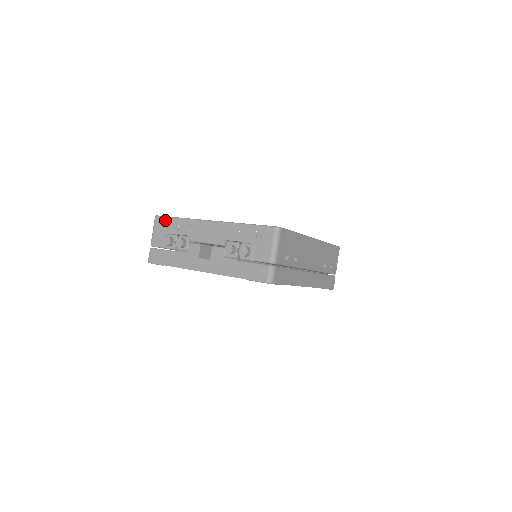
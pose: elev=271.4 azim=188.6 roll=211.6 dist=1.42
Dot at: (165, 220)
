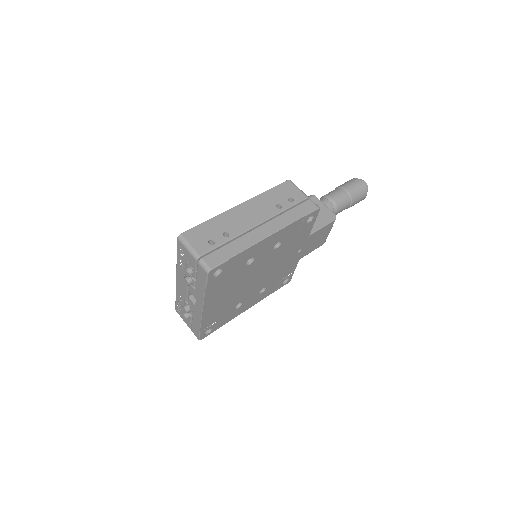
Dot at: (177, 307)
